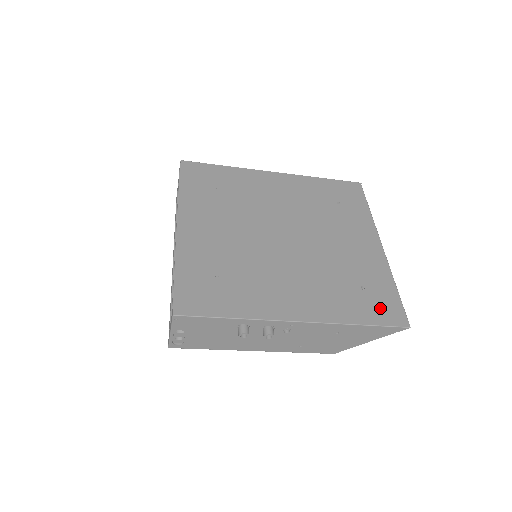
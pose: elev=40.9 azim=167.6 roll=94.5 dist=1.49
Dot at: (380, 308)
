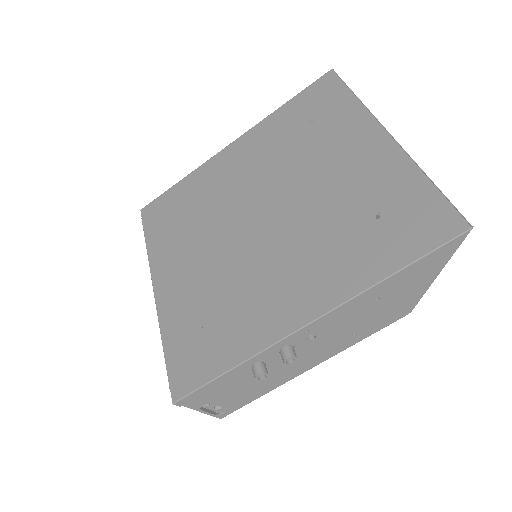
Dot at: (413, 229)
